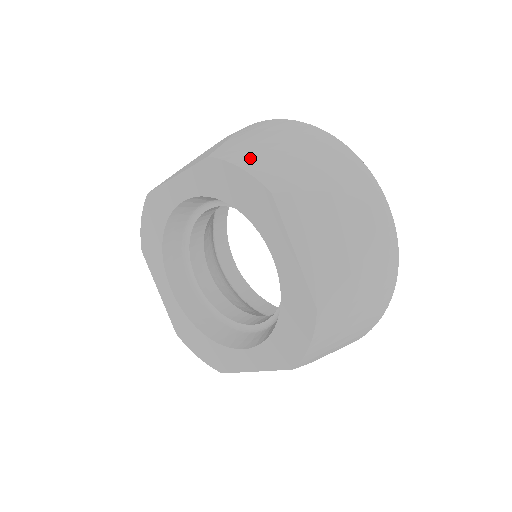
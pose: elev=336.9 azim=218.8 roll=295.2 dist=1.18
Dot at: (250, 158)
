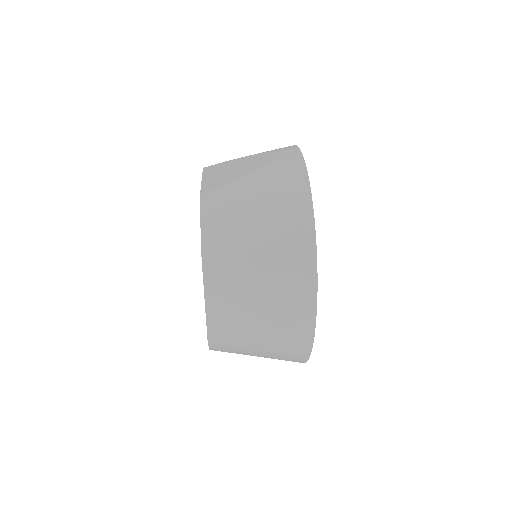
Dot at: (217, 218)
